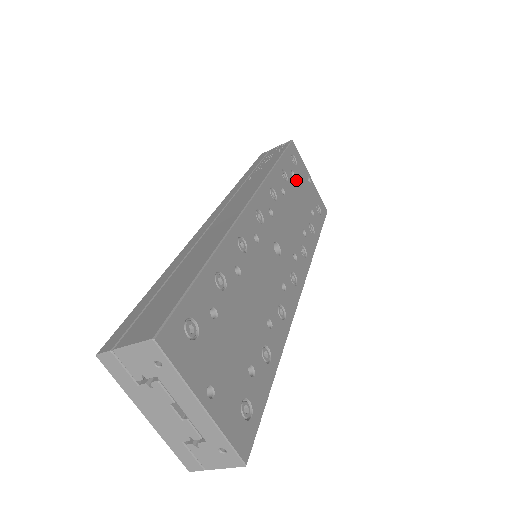
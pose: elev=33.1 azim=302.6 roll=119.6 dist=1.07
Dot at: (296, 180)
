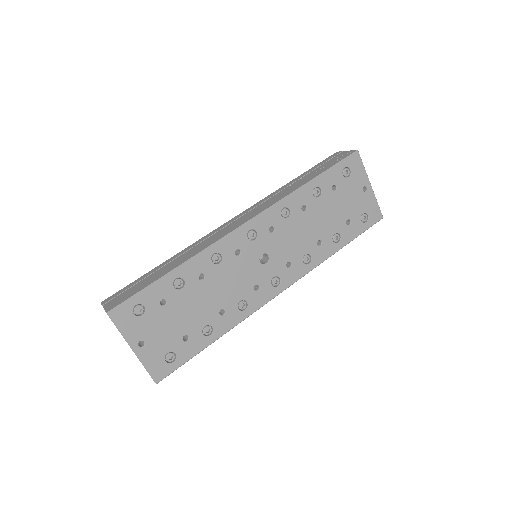
Dot at: (337, 193)
